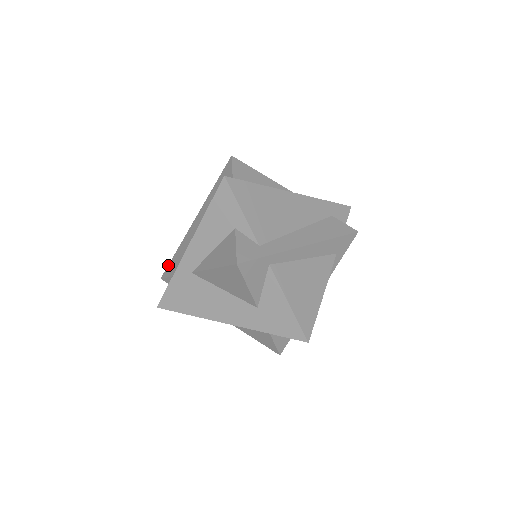
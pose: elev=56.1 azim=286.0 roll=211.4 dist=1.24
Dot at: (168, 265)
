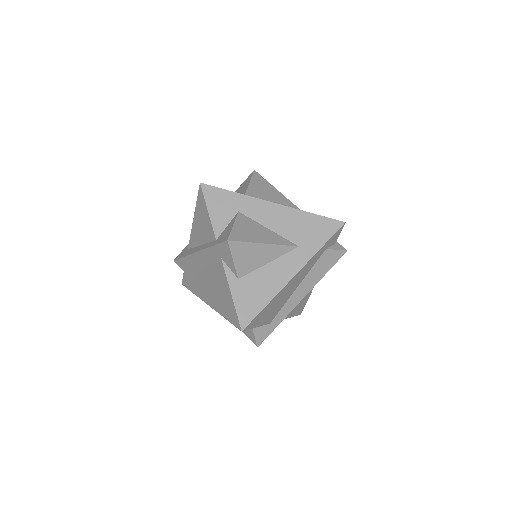
Dot at: (178, 260)
